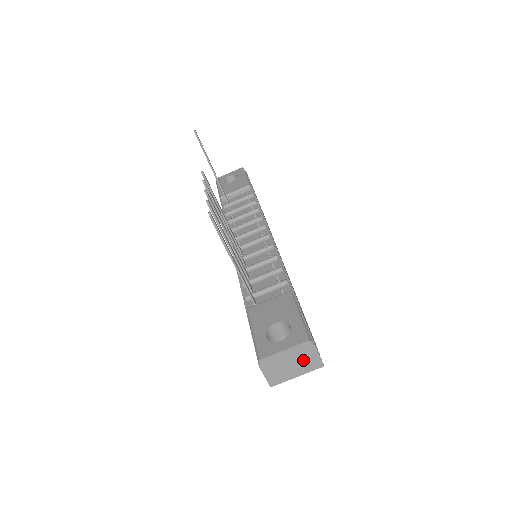
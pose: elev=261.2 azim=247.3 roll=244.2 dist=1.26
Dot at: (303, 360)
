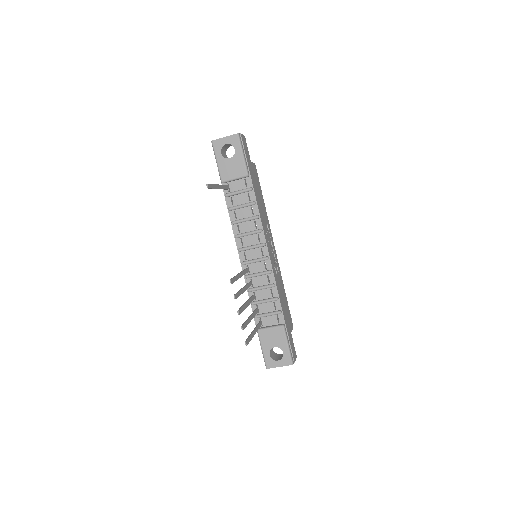
Dot at: occluded
